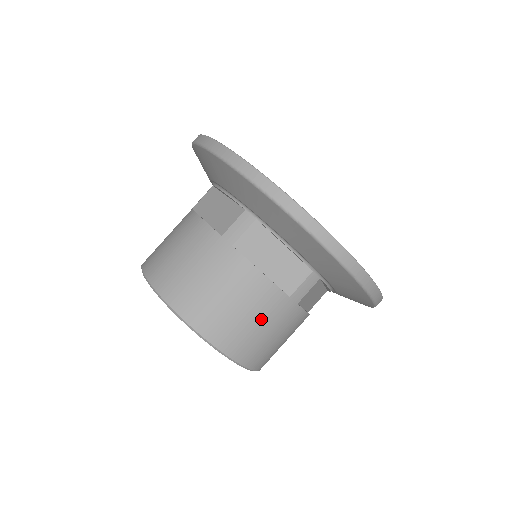
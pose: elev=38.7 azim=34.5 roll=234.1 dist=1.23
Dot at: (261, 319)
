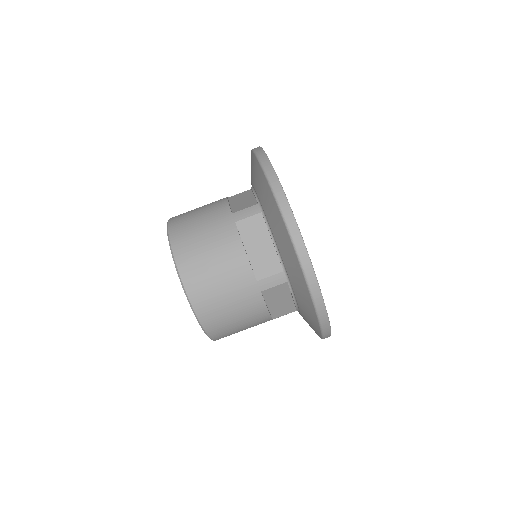
Dot at: occluded
